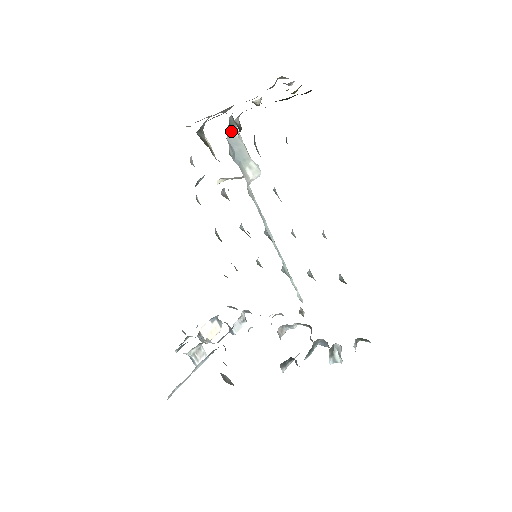
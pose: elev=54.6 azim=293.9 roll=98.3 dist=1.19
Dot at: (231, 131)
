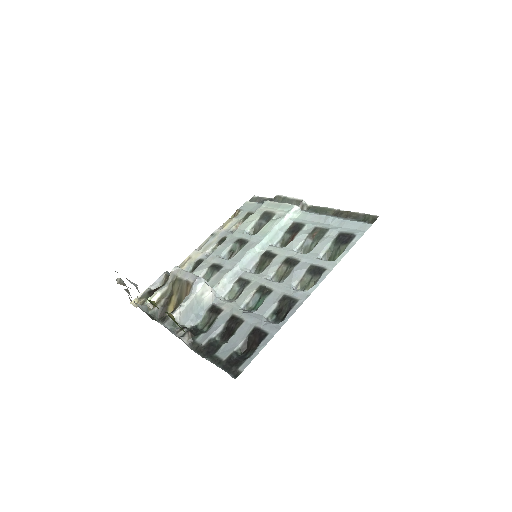
Dot at: (178, 322)
